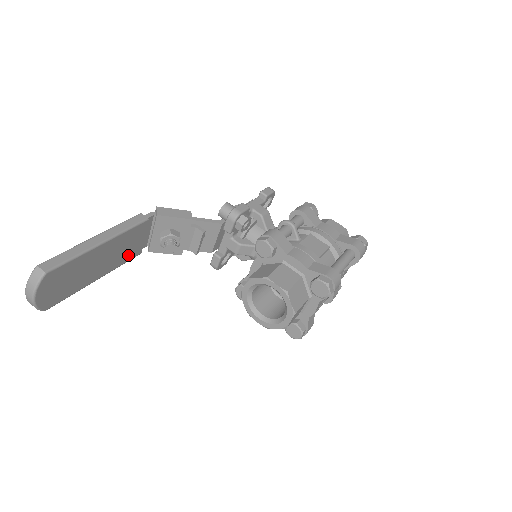
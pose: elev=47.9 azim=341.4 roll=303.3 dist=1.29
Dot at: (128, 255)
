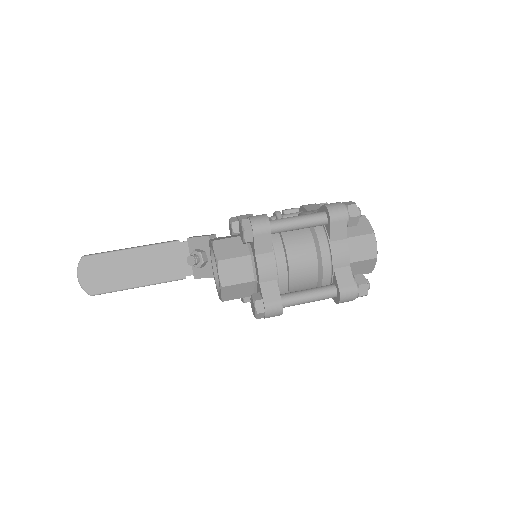
Dot at: (169, 273)
